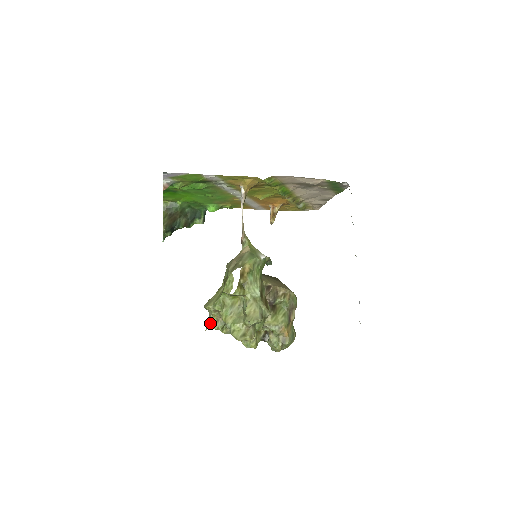
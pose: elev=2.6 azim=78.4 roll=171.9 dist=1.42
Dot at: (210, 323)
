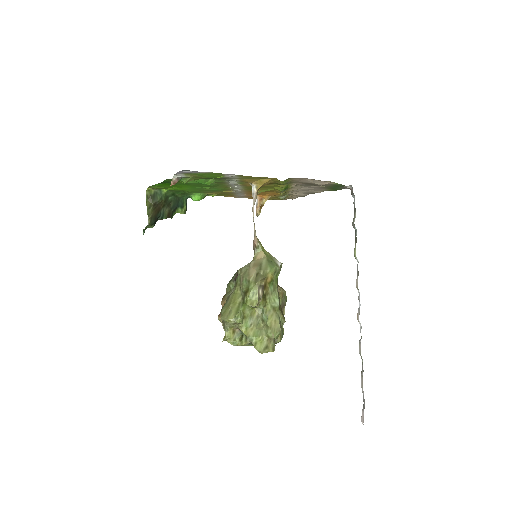
Dot at: (226, 335)
